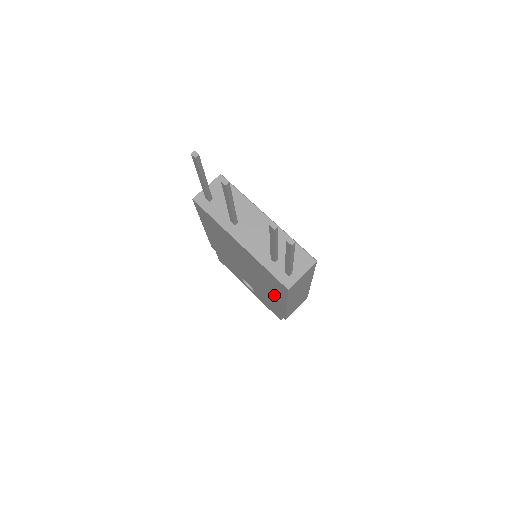
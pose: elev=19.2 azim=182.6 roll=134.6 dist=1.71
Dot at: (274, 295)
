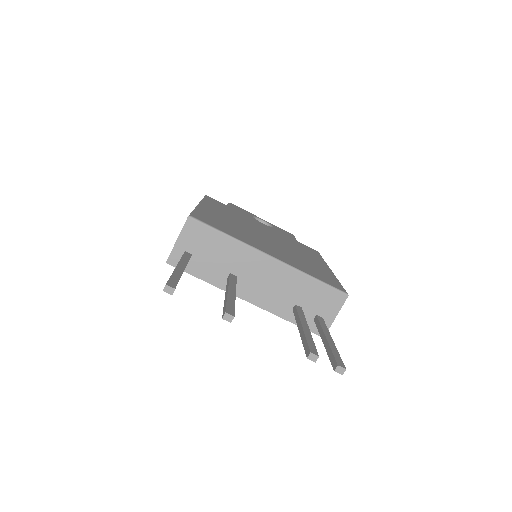
Dot at: occluded
